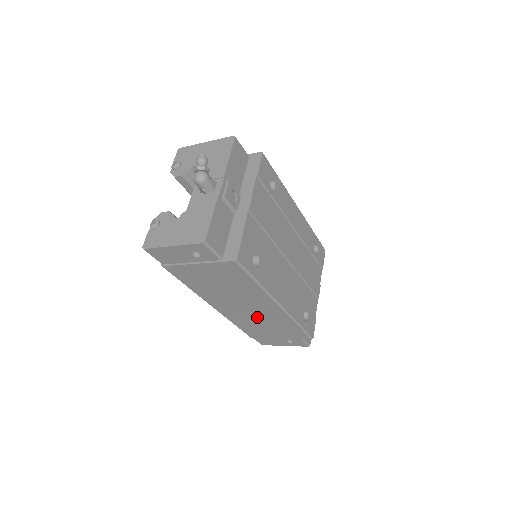
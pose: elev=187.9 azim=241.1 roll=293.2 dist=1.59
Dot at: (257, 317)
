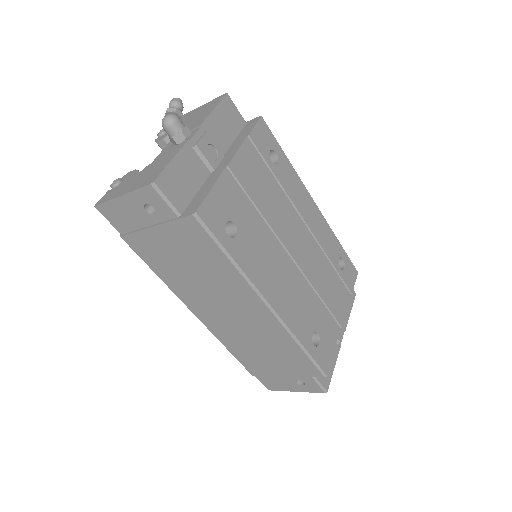
Dot at: (248, 331)
